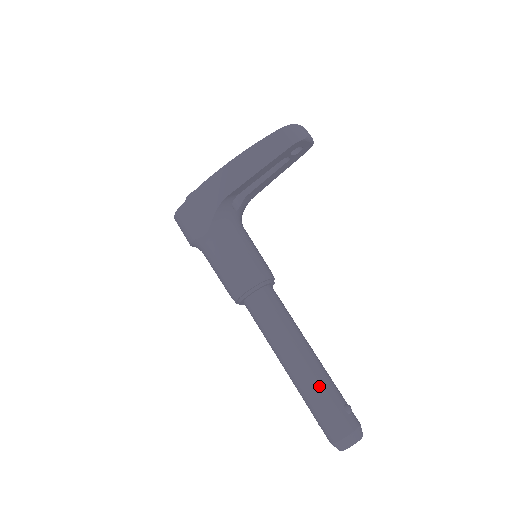
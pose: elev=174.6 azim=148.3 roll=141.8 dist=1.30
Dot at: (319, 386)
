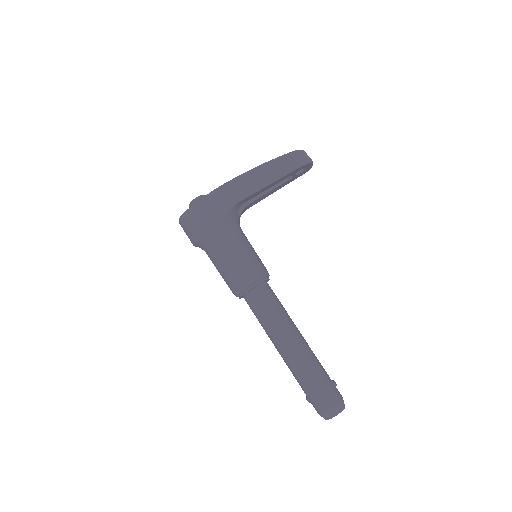
Dot at: (313, 365)
